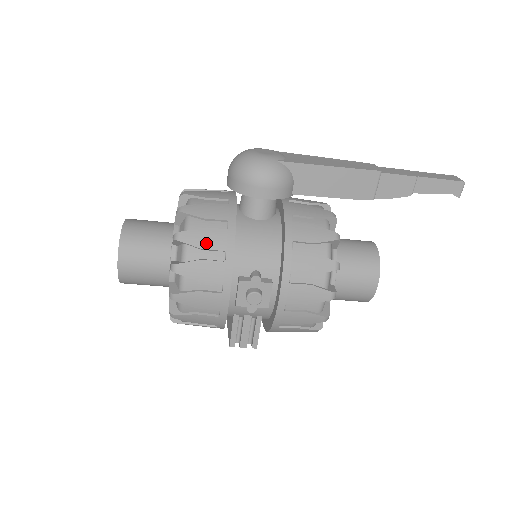
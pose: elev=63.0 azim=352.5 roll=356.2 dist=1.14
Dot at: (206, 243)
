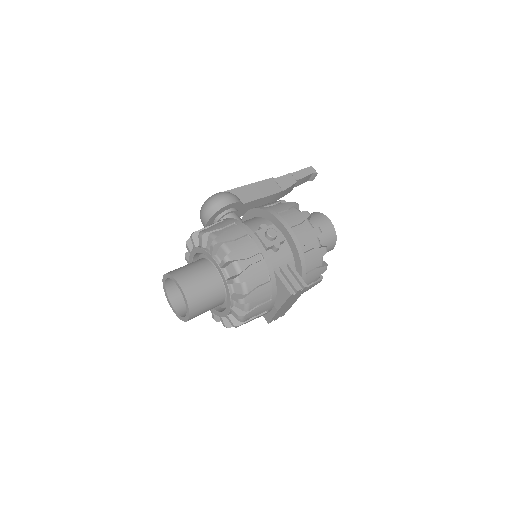
Dot at: (220, 226)
